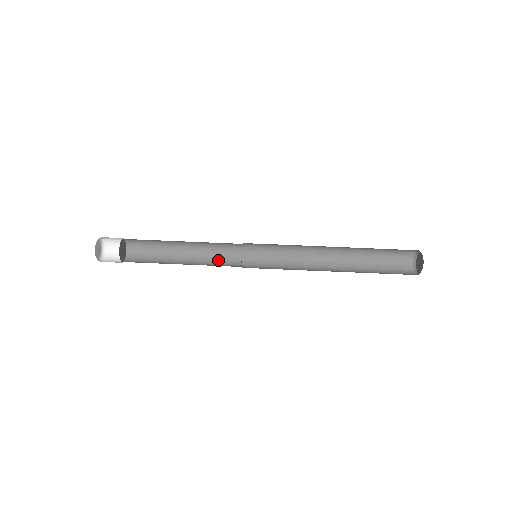
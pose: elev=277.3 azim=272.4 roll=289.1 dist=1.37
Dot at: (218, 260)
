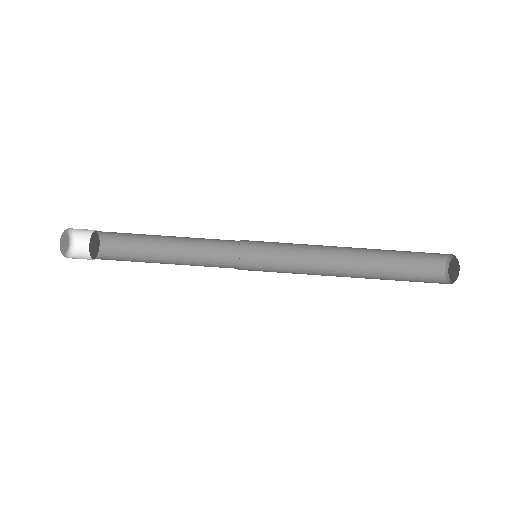
Dot at: (210, 260)
